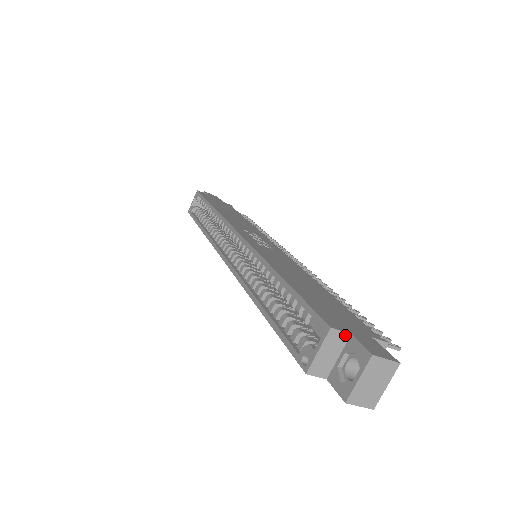
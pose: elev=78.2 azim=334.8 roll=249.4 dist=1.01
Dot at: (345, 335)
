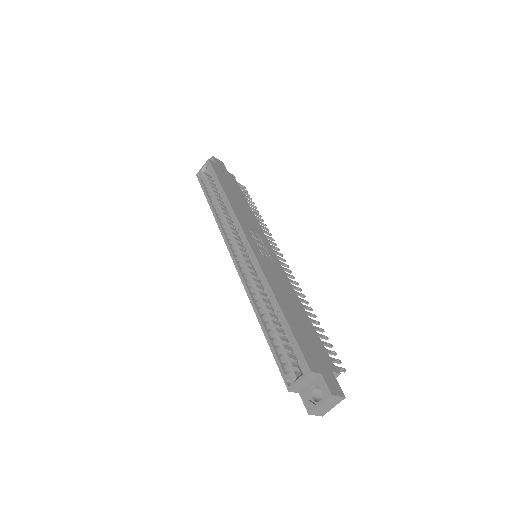
Dot at: (318, 374)
